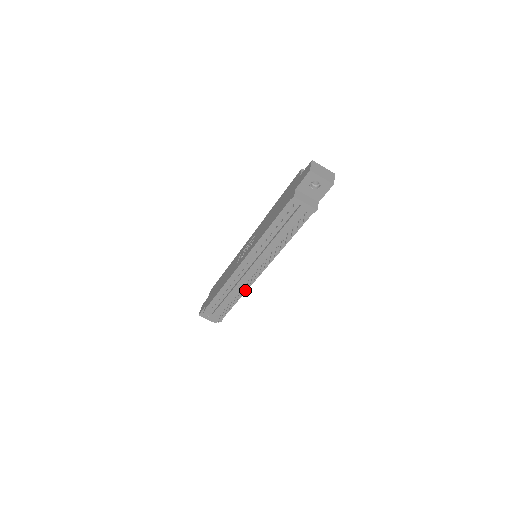
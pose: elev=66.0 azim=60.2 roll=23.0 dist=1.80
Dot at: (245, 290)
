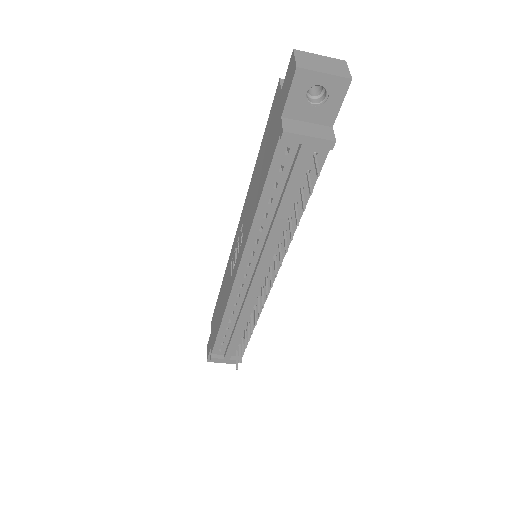
Dot at: occluded
